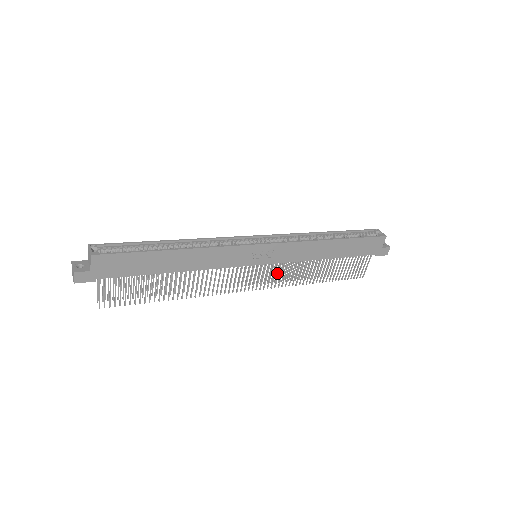
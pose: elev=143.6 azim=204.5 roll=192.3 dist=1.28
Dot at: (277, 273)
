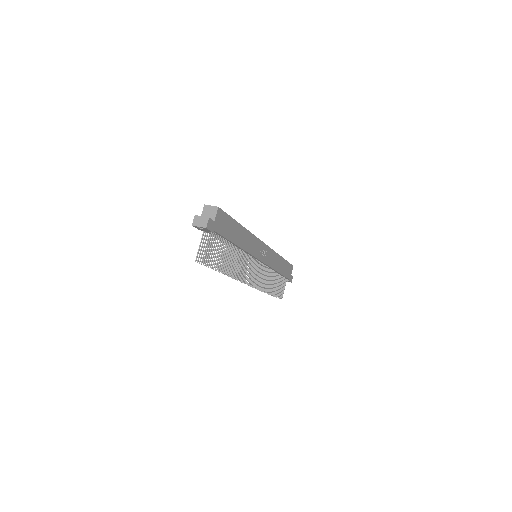
Dot at: occluded
